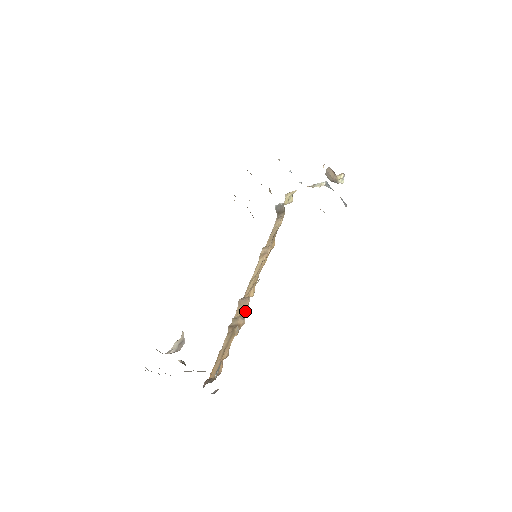
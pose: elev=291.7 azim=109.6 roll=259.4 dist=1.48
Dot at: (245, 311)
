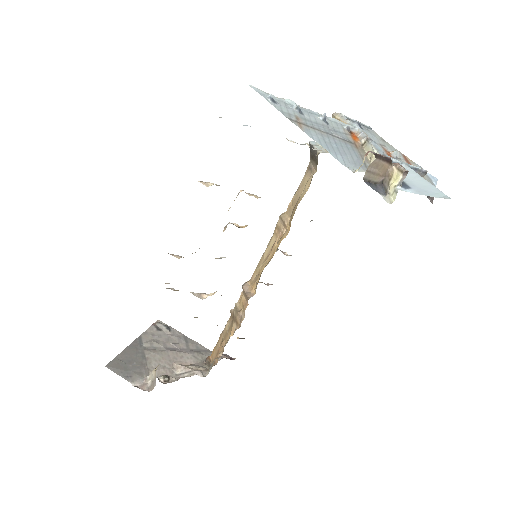
Dot at: (244, 310)
